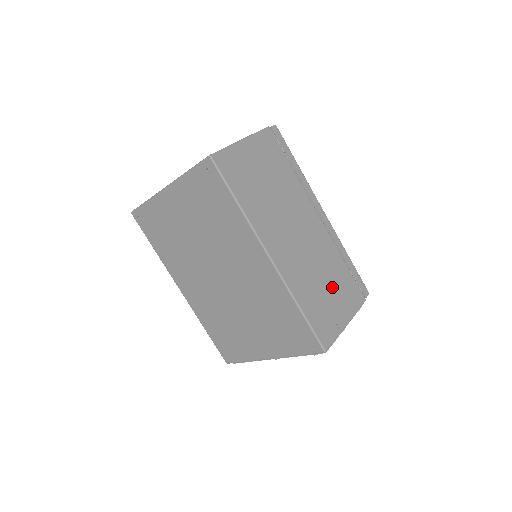
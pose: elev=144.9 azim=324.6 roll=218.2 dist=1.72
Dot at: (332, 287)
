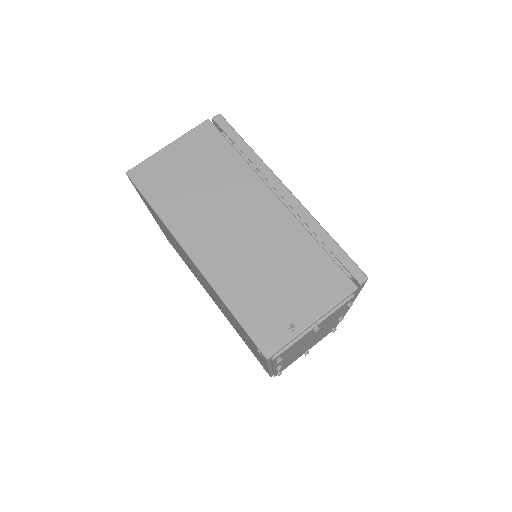
Dot at: (289, 278)
